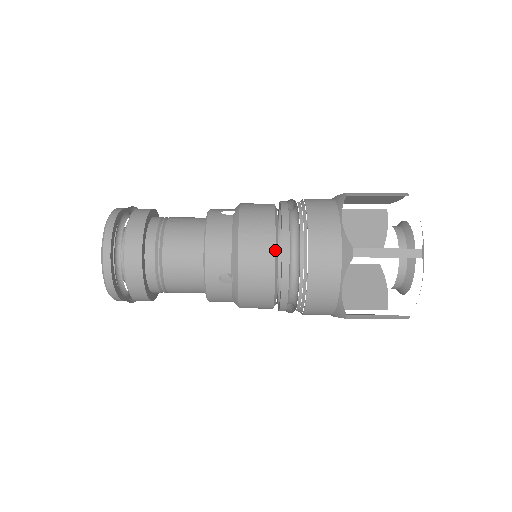
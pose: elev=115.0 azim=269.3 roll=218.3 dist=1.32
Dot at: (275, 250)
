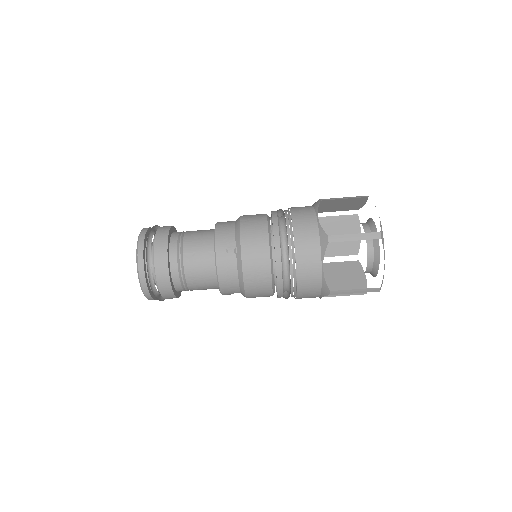
Dot at: (272, 287)
